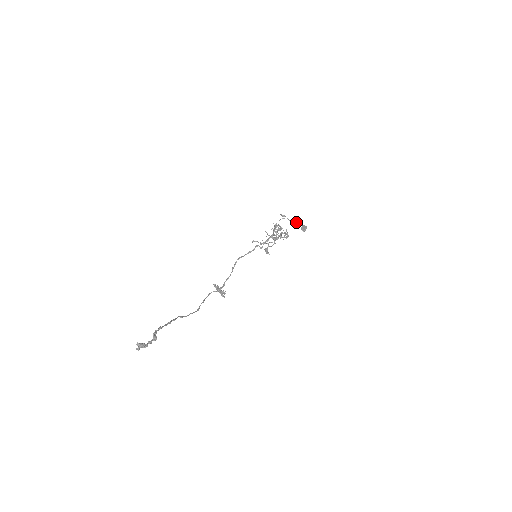
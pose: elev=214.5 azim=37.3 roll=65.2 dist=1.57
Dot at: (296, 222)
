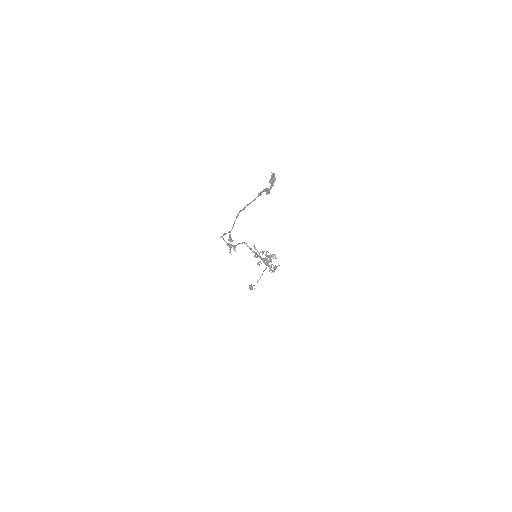
Dot at: (262, 274)
